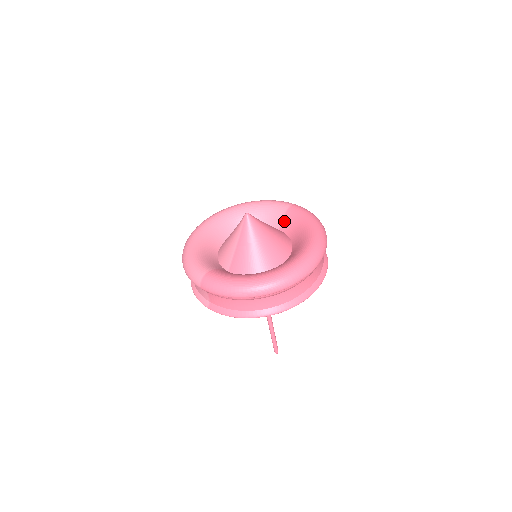
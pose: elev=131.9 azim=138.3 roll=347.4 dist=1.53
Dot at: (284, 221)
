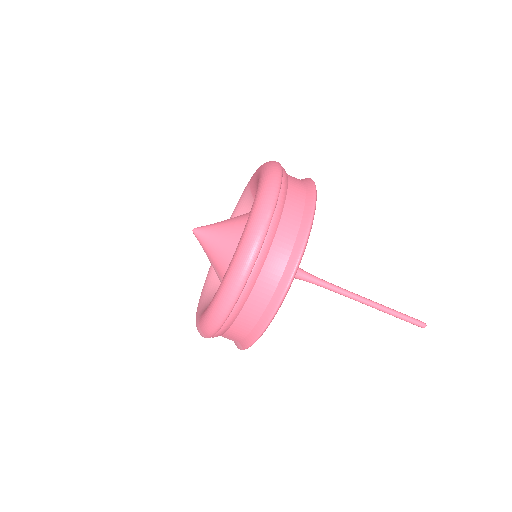
Dot at: occluded
